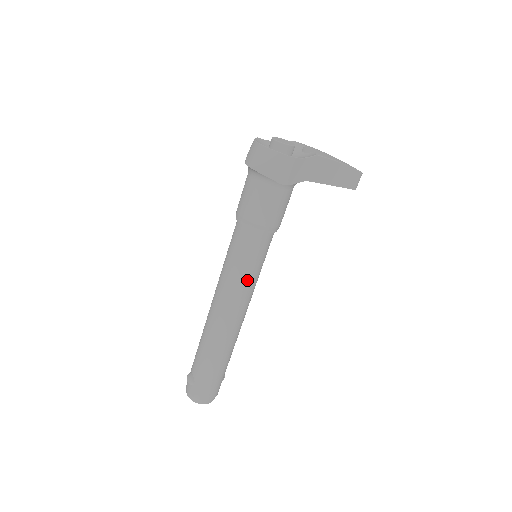
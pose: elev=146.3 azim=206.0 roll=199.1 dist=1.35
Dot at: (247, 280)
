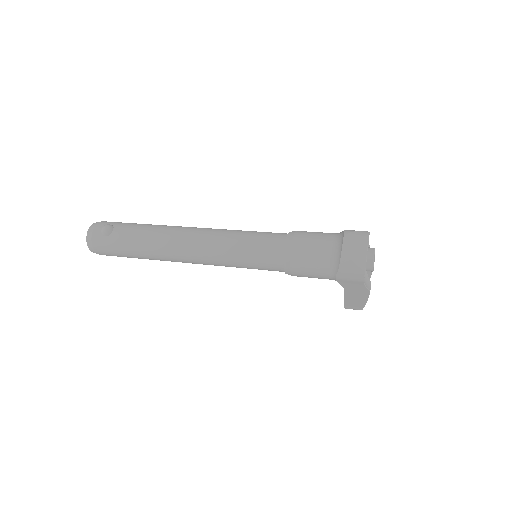
Dot at: (233, 263)
